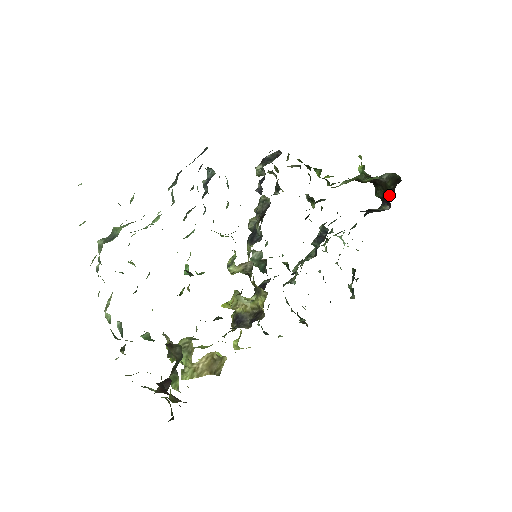
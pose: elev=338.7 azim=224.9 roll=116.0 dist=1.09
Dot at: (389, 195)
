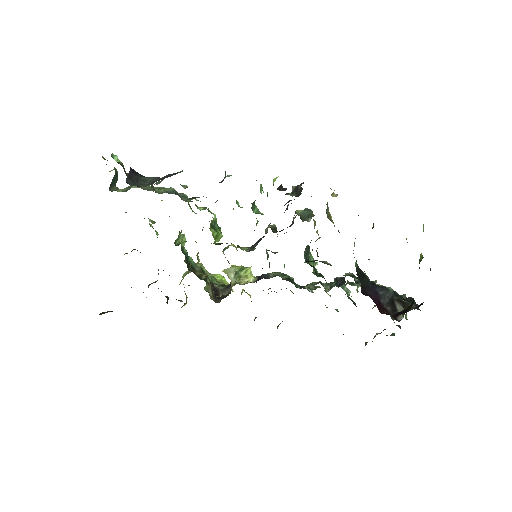
Dot at: (403, 310)
